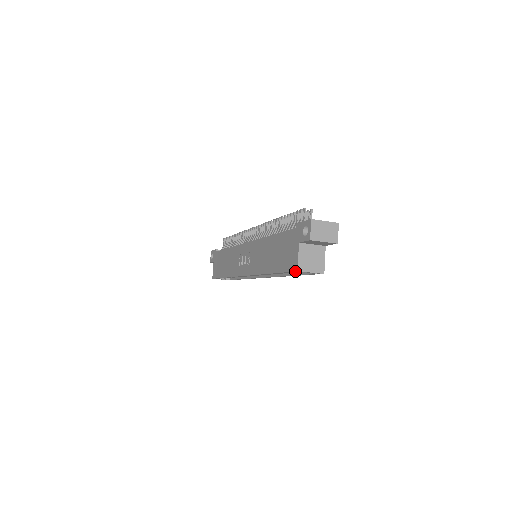
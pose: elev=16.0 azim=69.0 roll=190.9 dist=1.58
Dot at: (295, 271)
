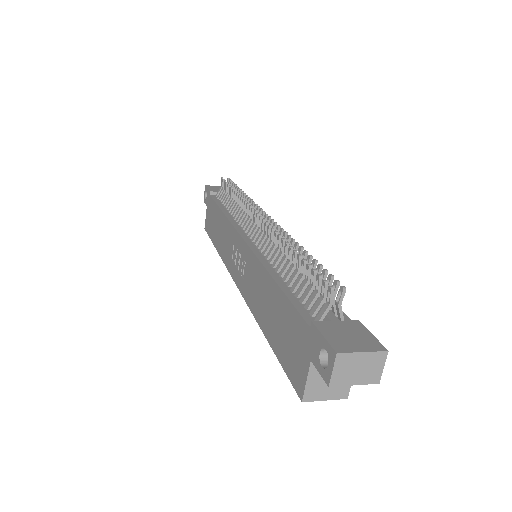
Dot at: occluded
